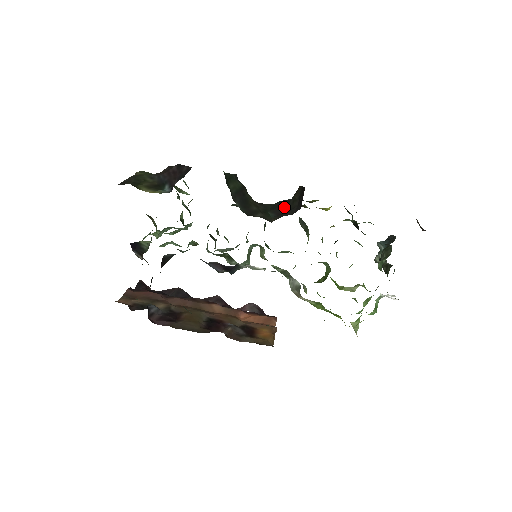
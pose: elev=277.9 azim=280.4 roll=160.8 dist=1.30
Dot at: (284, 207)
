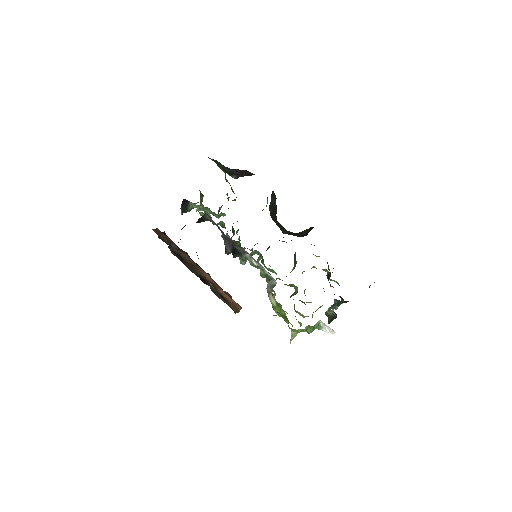
Dot at: (294, 233)
